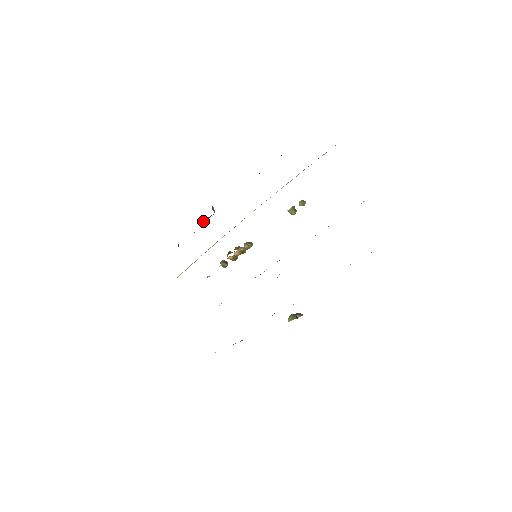
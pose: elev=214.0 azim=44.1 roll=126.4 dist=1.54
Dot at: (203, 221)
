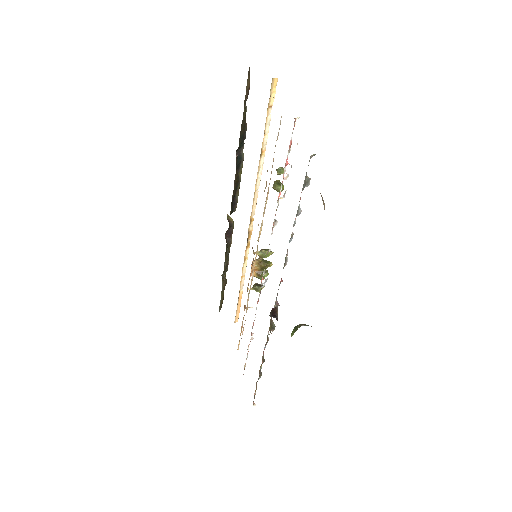
Dot at: (227, 238)
